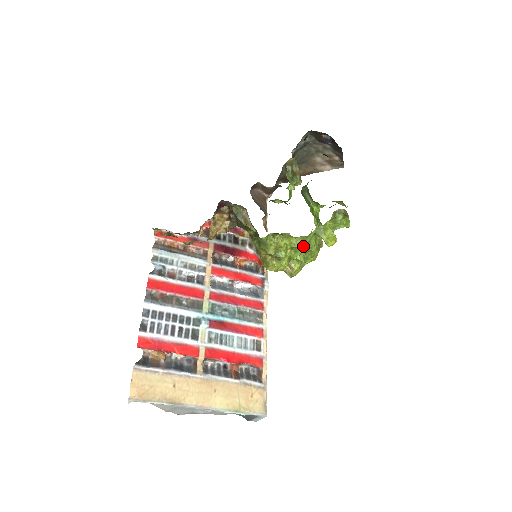
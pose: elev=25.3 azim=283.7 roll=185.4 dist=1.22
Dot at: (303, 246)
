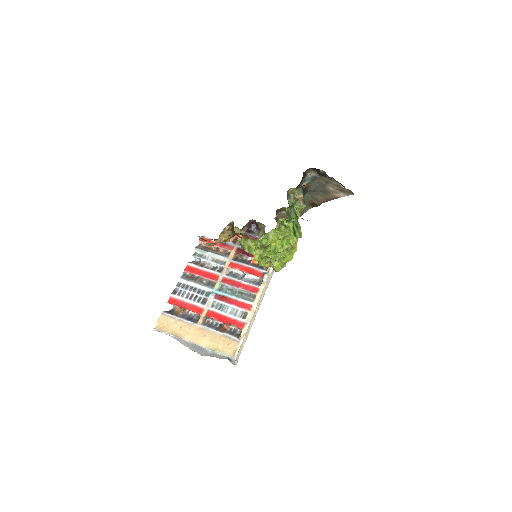
Dot at: (268, 248)
